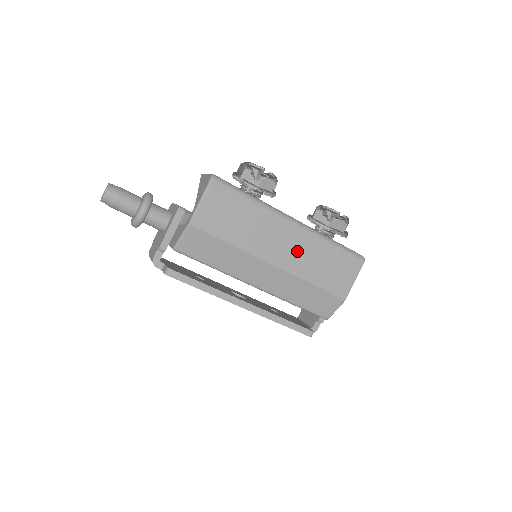
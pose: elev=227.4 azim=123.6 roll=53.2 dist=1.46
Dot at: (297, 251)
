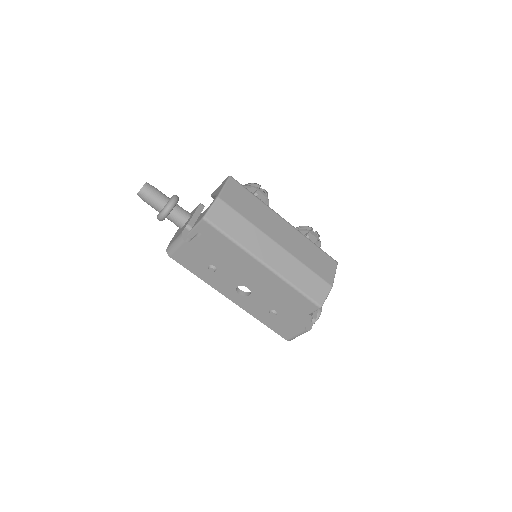
Dot at: (292, 240)
